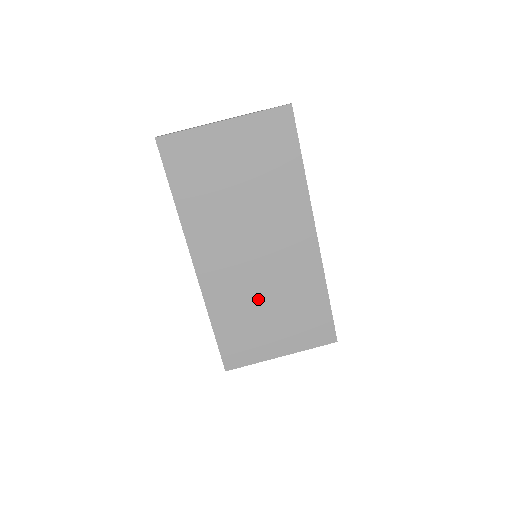
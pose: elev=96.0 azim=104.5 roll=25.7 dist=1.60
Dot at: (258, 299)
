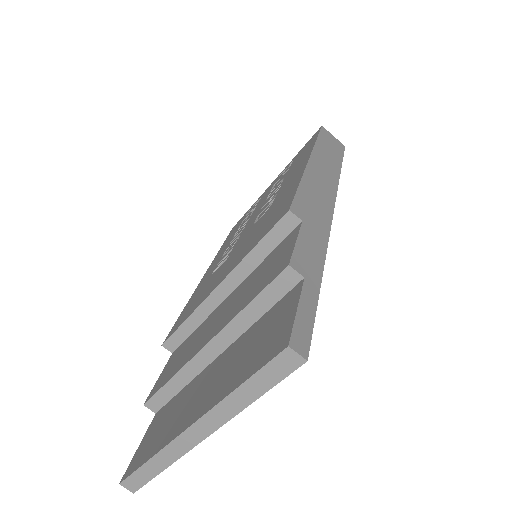
Dot at: occluded
